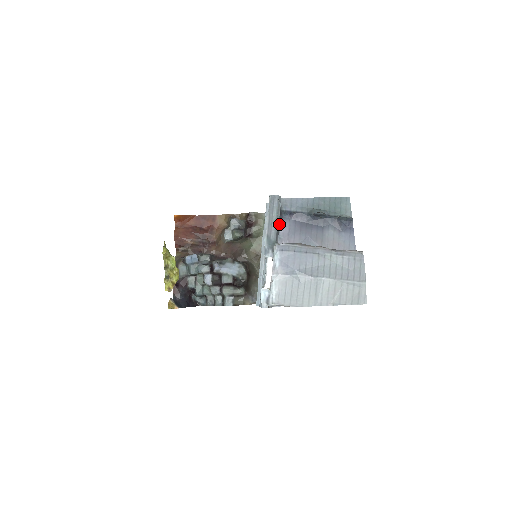
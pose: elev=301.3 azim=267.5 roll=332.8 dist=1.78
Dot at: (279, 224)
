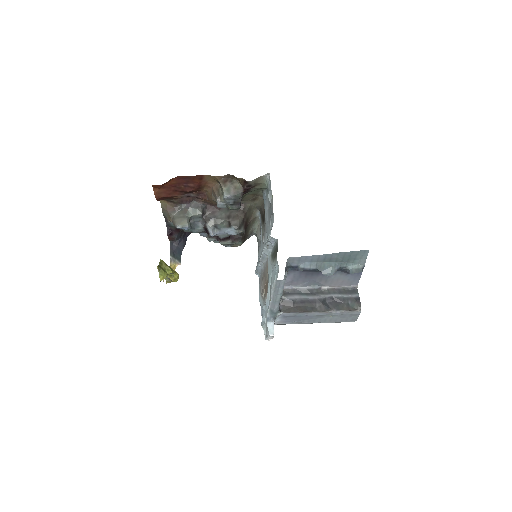
Dot at: occluded
